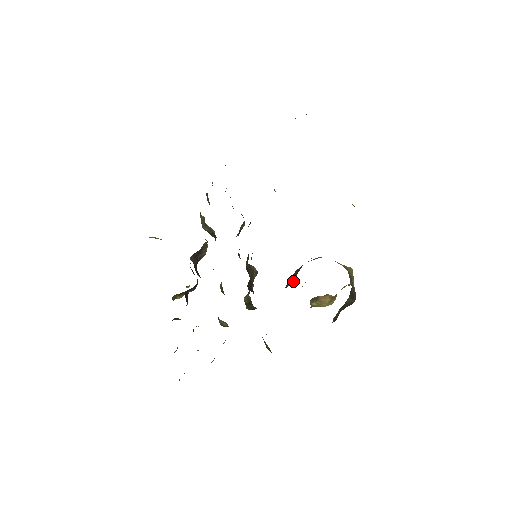
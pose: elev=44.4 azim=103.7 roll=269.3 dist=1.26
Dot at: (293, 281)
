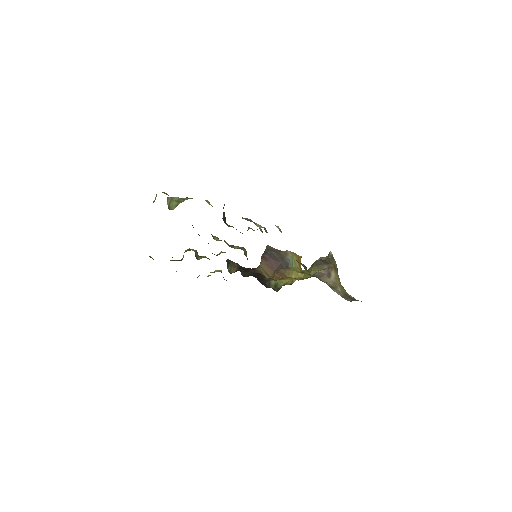
Dot at: (270, 272)
